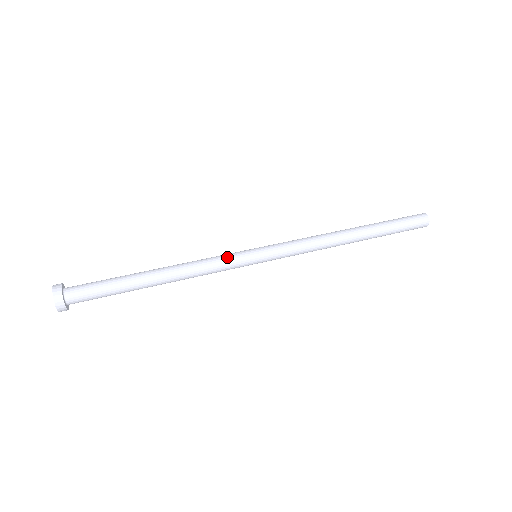
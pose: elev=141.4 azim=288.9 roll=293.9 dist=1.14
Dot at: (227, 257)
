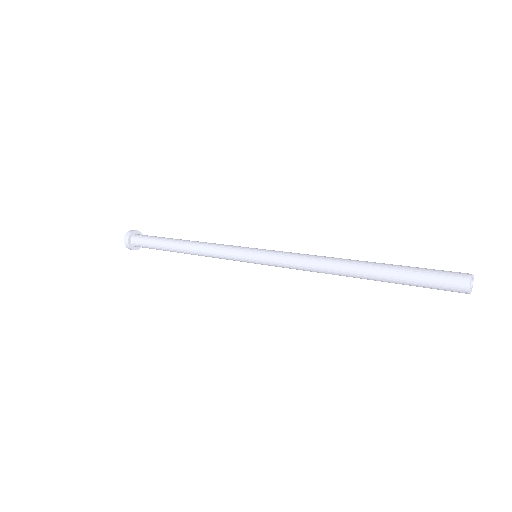
Dot at: (230, 246)
